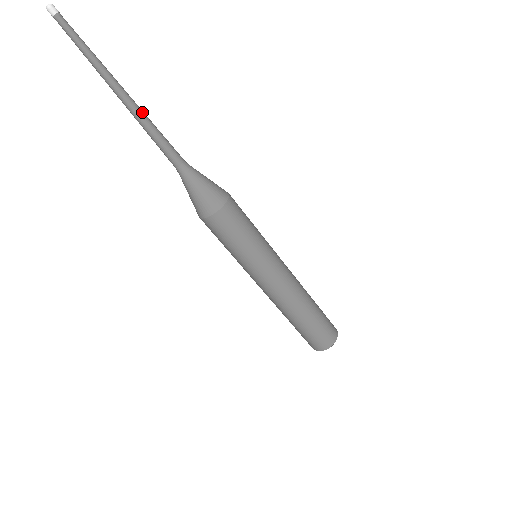
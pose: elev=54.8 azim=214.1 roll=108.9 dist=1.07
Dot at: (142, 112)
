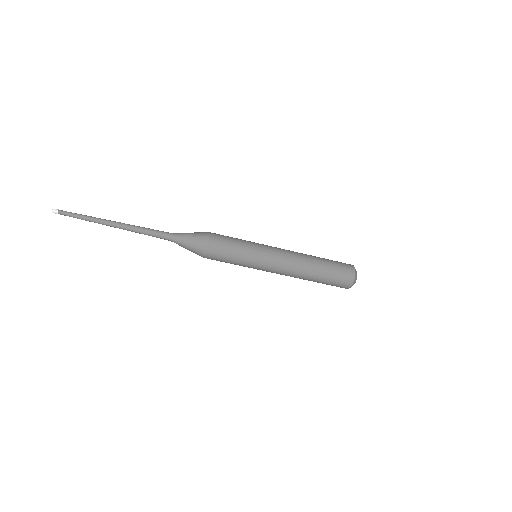
Dot at: (130, 225)
